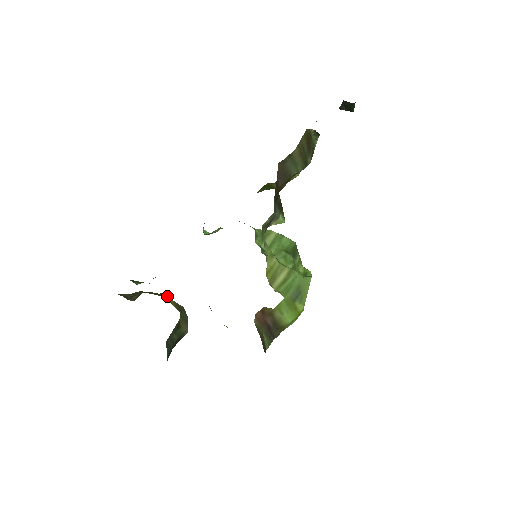
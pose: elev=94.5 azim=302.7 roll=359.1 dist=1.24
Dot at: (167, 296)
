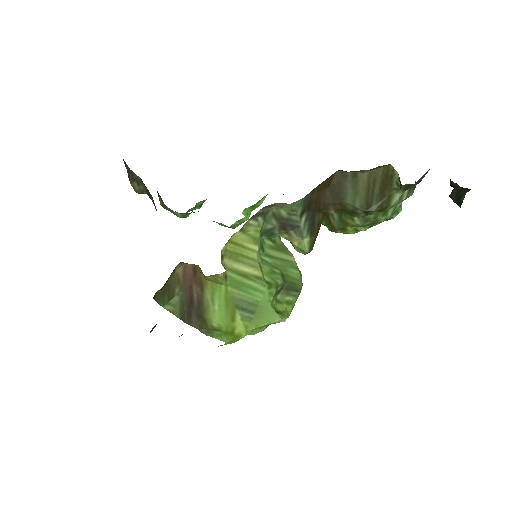
Dot at: occluded
